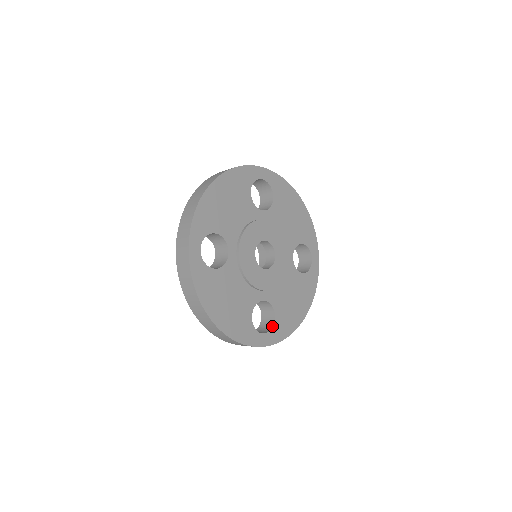
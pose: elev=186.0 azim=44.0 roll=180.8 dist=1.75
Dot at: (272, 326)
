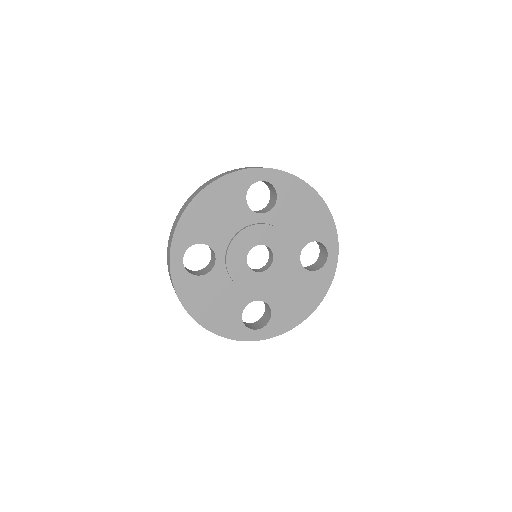
Dot at: (267, 323)
